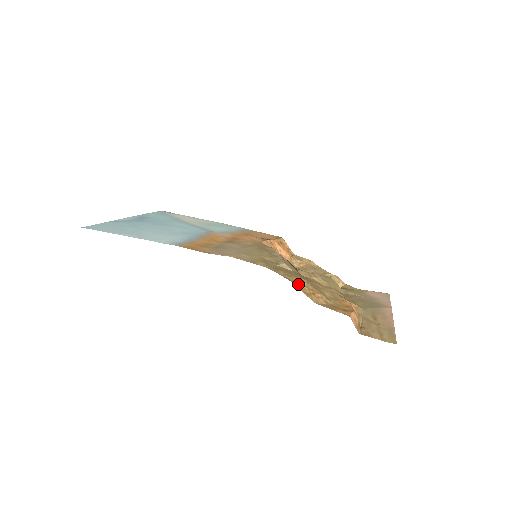
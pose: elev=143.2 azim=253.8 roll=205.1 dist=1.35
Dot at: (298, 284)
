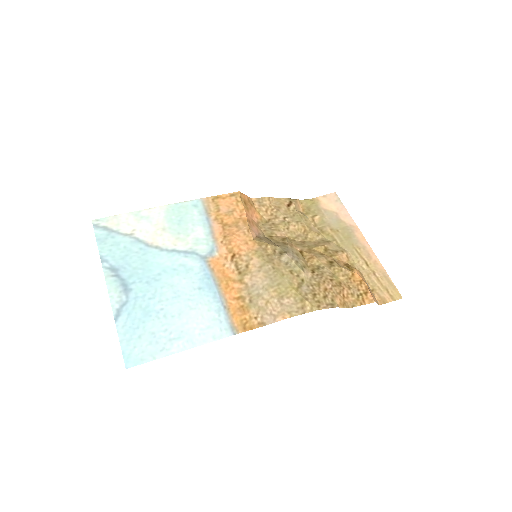
Dot at: (336, 301)
